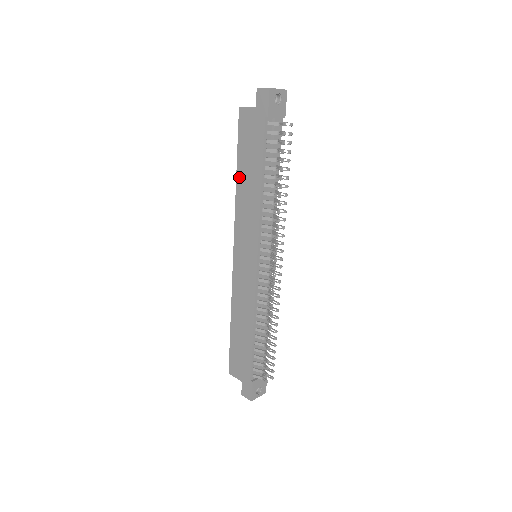
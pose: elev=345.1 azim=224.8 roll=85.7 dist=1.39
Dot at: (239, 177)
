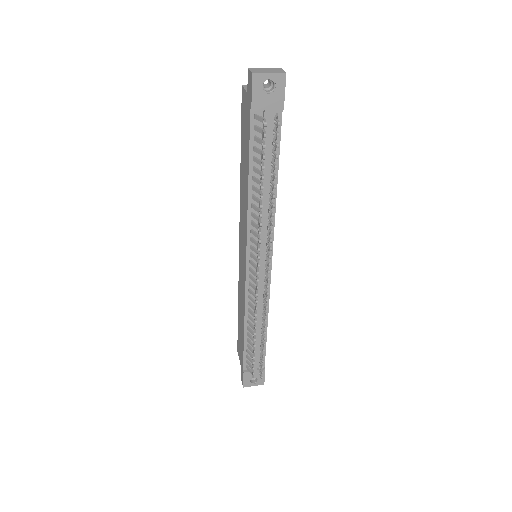
Dot at: (241, 168)
